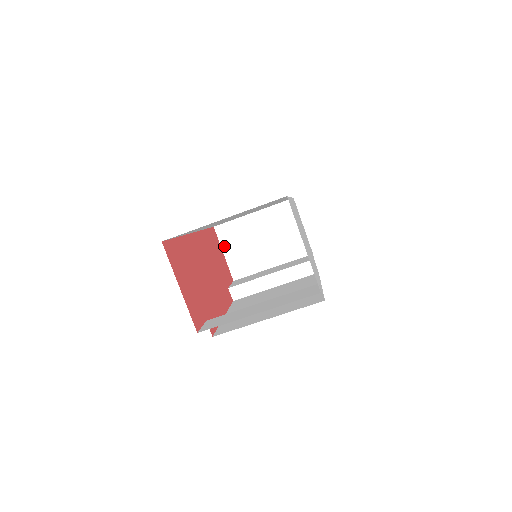
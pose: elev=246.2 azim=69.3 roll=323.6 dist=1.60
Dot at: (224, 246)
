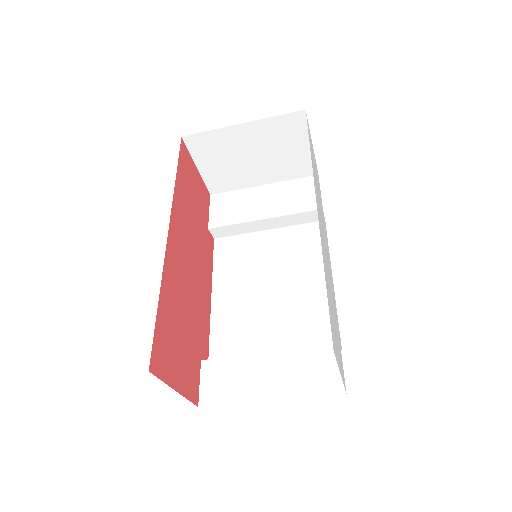
Dot at: (197, 159)
